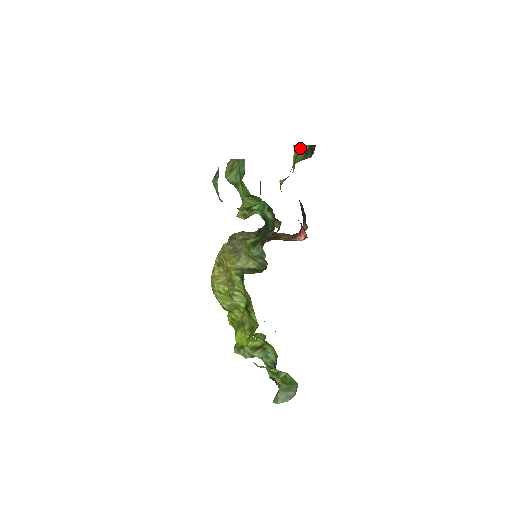
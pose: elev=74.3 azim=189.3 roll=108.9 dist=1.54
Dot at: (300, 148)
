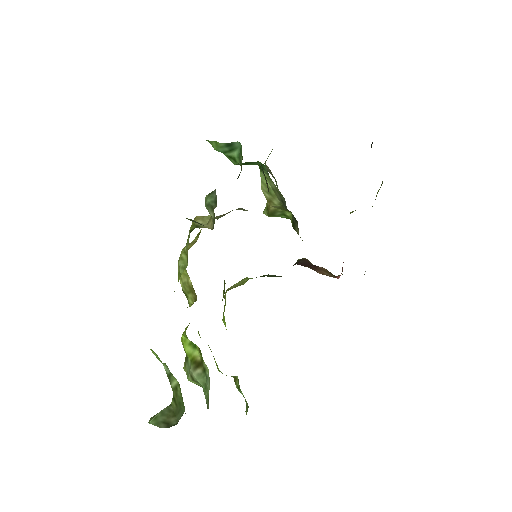
Dot at: occluded
